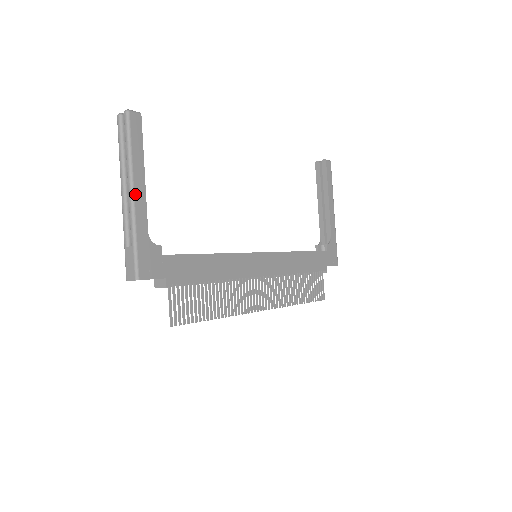
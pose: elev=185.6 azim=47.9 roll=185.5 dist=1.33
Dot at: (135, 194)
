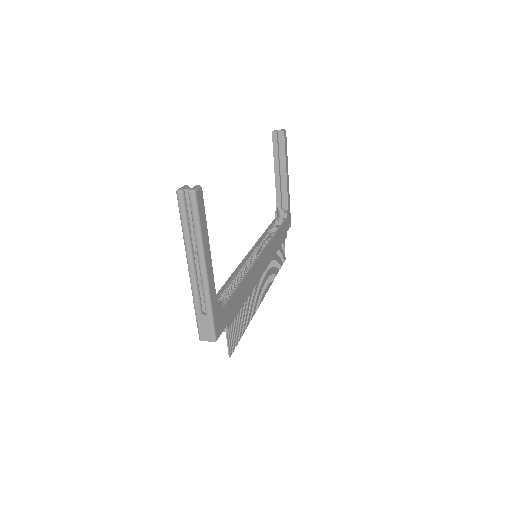
Dot at: (207, 270)
